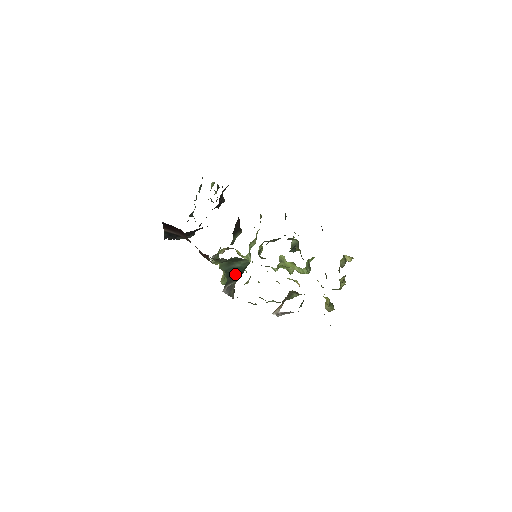
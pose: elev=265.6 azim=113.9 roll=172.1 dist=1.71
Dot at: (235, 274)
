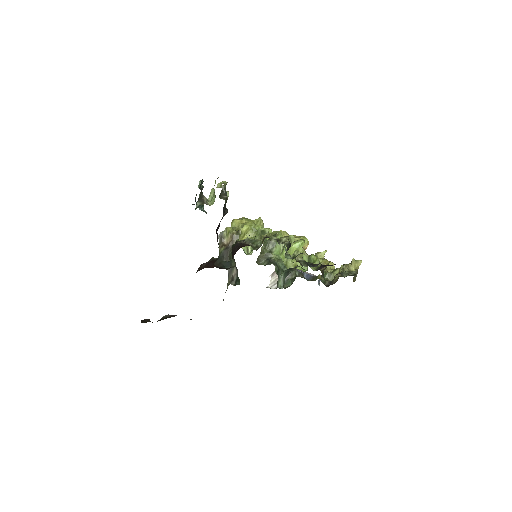
Dot at: (235, 265)
